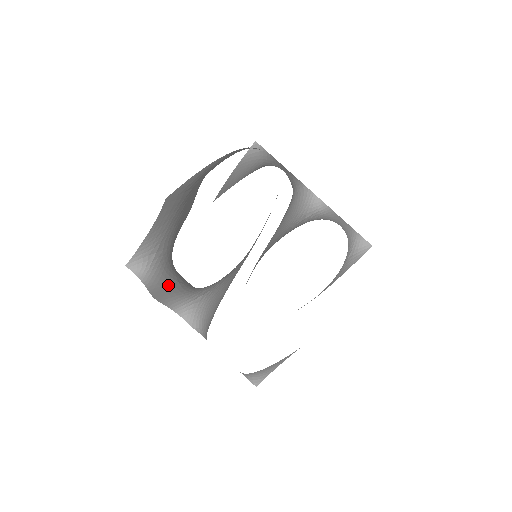
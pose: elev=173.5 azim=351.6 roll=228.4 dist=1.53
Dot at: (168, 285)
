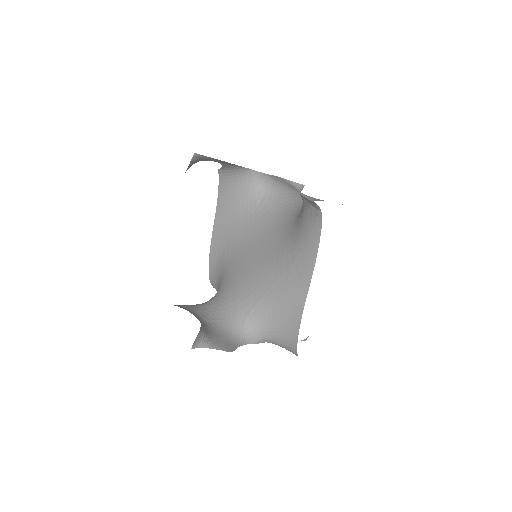
Dot at: (211, 329)
